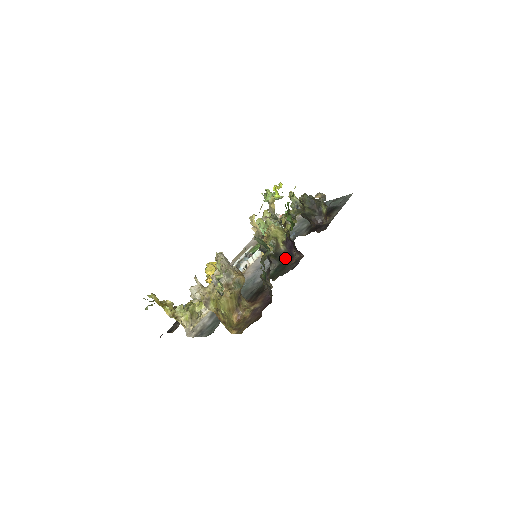
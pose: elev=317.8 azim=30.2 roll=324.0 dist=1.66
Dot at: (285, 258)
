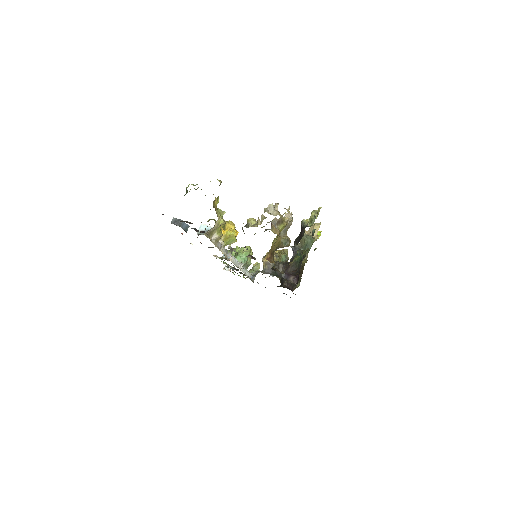
Dot at: (279, 276)
